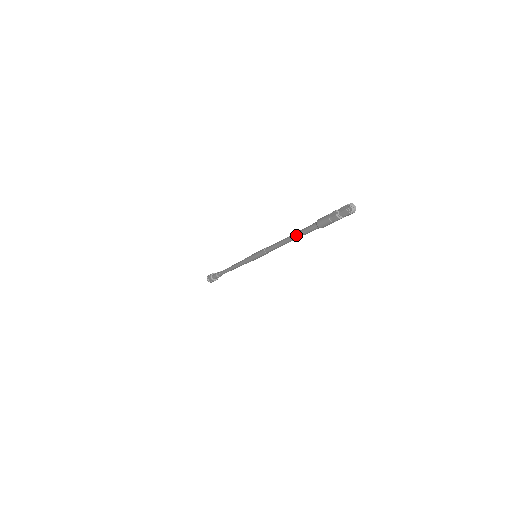
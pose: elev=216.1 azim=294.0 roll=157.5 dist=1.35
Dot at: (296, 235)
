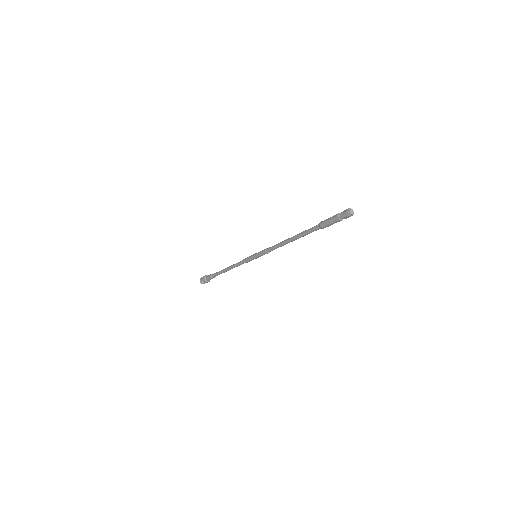
Dot at: (299, 234)
